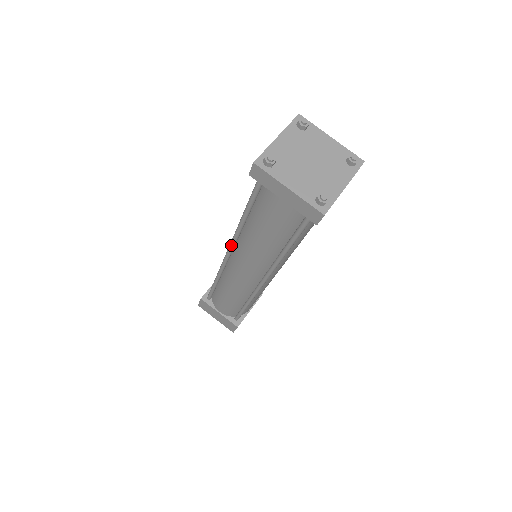
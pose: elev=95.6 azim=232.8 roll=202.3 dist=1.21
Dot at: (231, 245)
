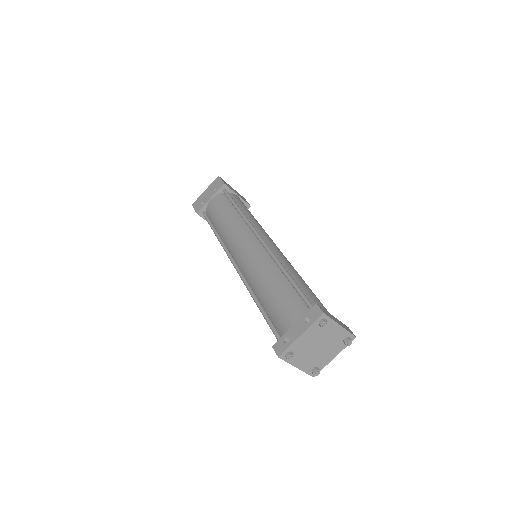
Dot at: (240, 277)
